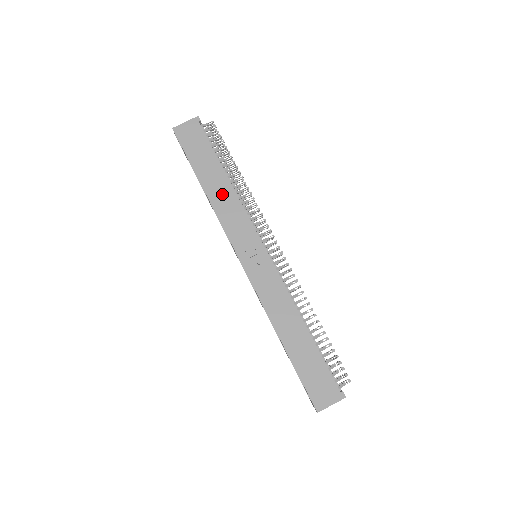
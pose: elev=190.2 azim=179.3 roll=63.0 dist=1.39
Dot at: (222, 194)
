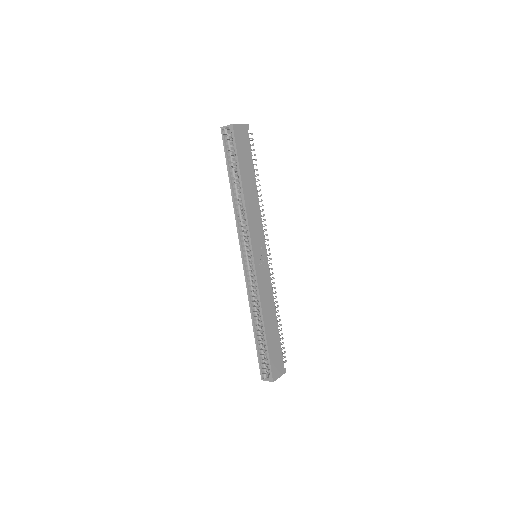
Dot at: (252, 199)
